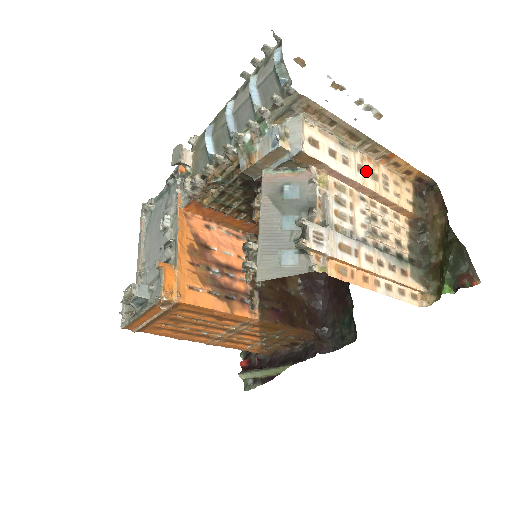
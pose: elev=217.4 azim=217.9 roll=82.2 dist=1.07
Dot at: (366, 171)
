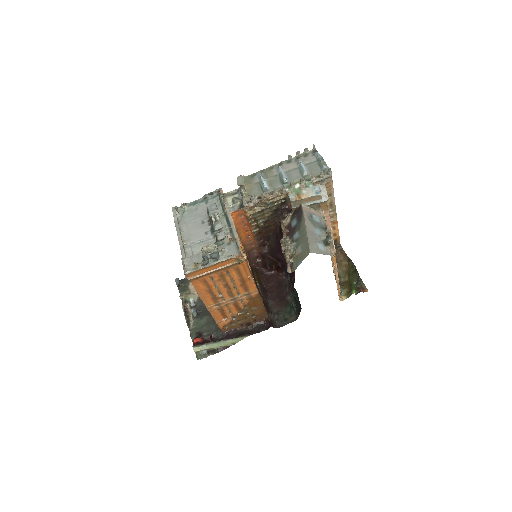
Dot at: occluded
